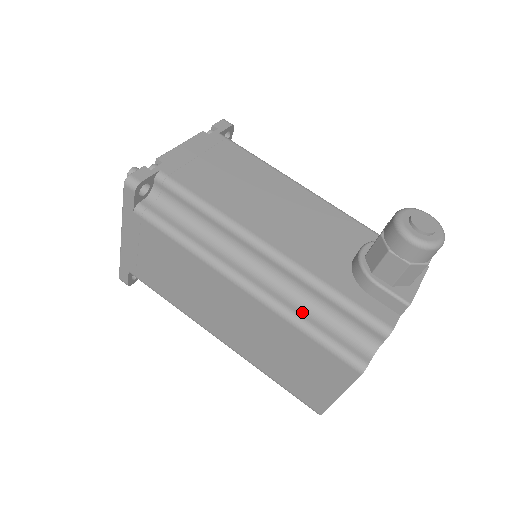
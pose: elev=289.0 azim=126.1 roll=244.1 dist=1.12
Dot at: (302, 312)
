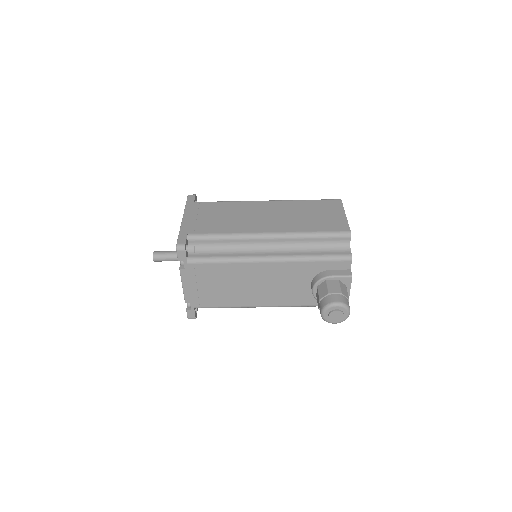
Dot at: occluded
